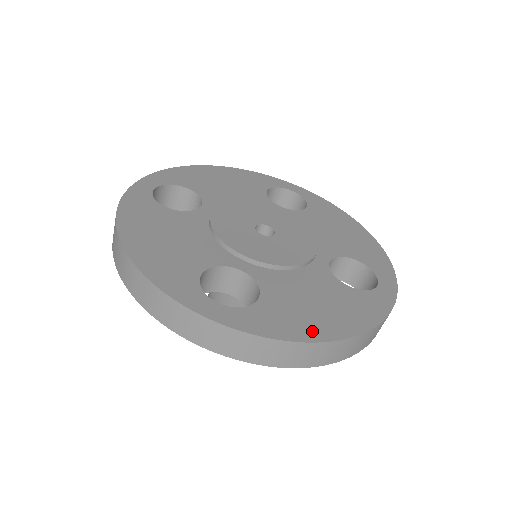
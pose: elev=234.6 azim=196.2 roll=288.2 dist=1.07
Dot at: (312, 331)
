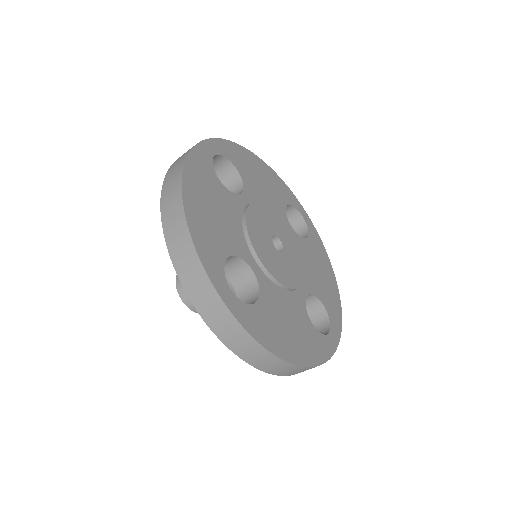
Dot at: (281, 348)
